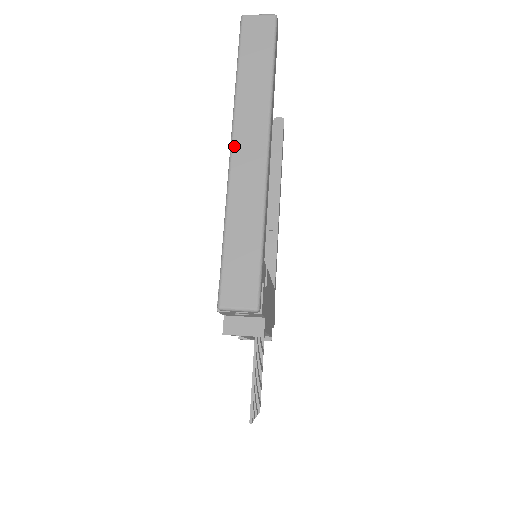
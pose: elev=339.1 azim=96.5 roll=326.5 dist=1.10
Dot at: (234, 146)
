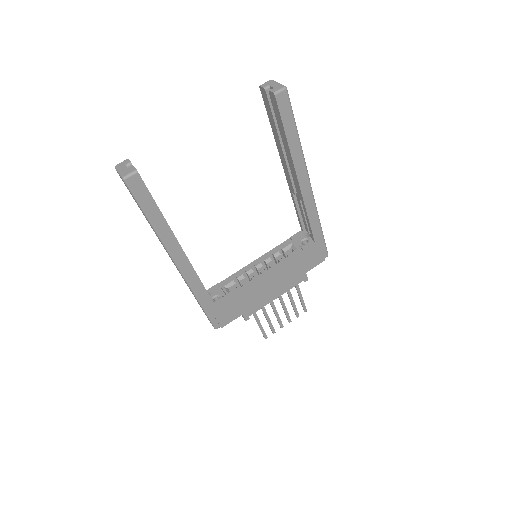
Dot at: occluded
